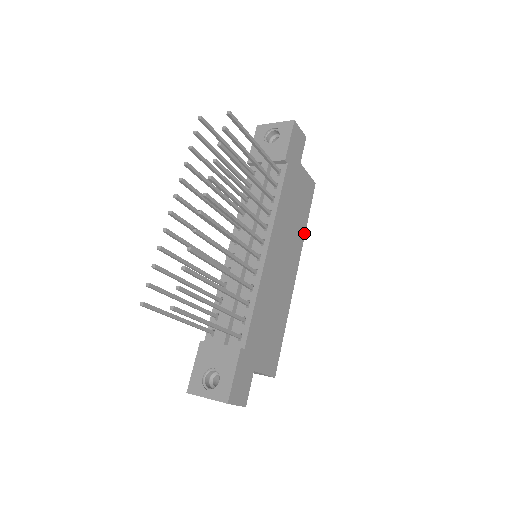
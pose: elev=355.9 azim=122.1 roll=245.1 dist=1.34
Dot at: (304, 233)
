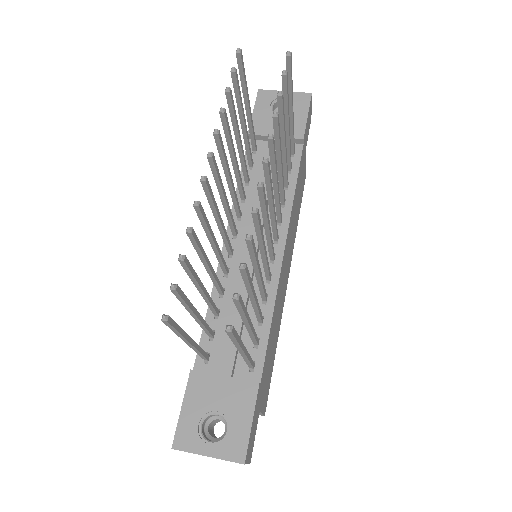
Dot at: (295, 233)
